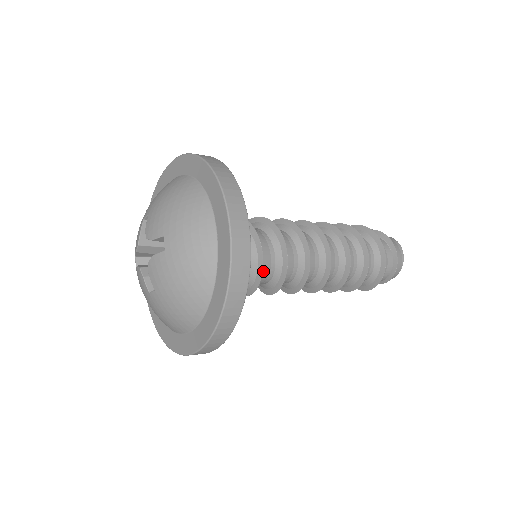
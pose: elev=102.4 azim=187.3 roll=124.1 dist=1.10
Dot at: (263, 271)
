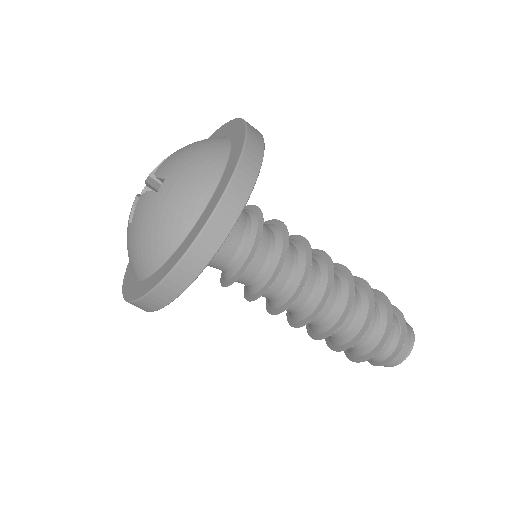
Dot at: (247, 273)
